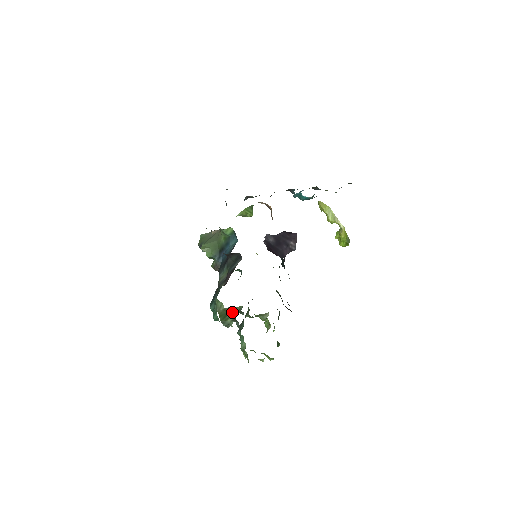
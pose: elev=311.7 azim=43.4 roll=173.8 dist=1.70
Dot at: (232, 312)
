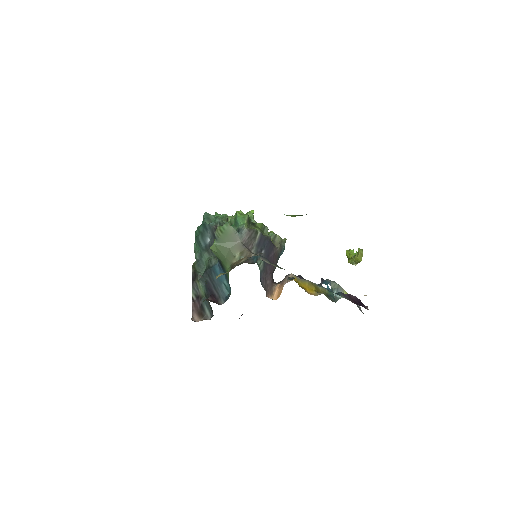
Dot at: occluded
